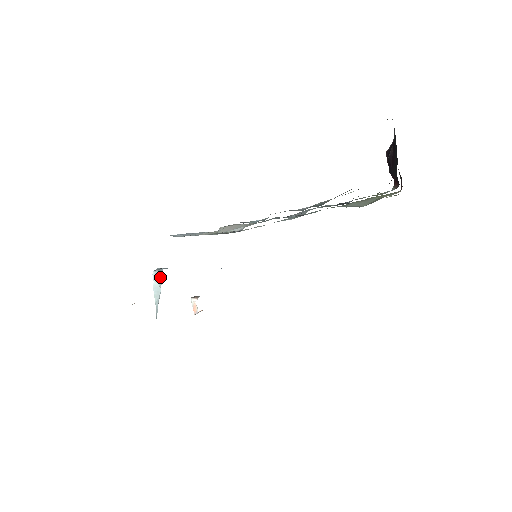
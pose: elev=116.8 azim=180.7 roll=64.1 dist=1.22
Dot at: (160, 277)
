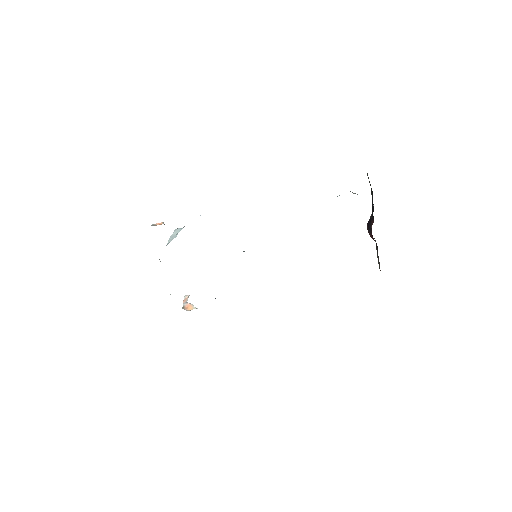
Dot at: (180, 230)
